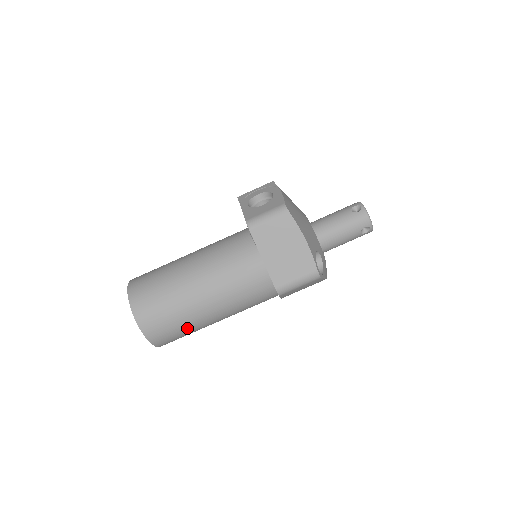
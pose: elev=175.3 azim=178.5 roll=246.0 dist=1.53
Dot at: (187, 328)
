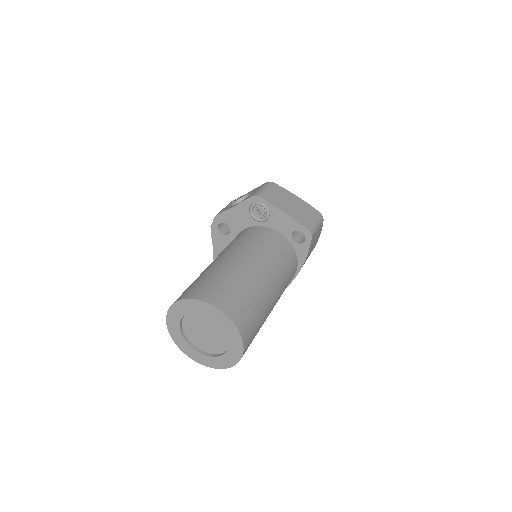
Dot at: (260, 310)
